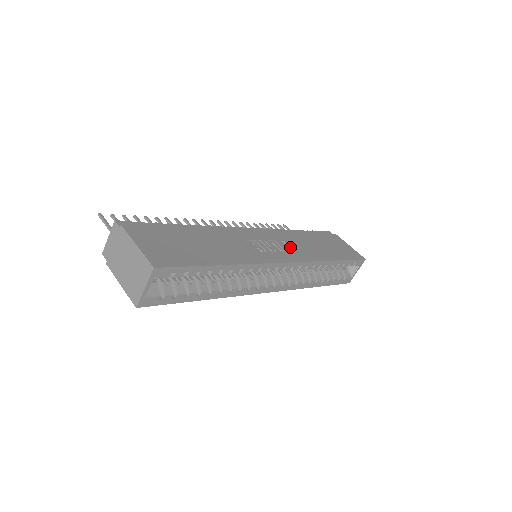
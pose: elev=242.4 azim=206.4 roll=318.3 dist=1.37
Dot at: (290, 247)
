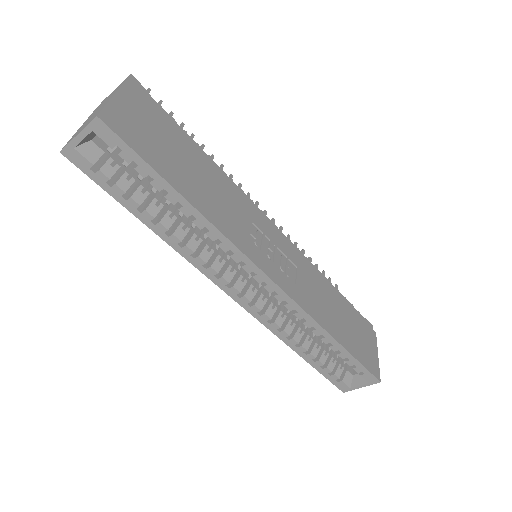
Dot at: (297, 278)
